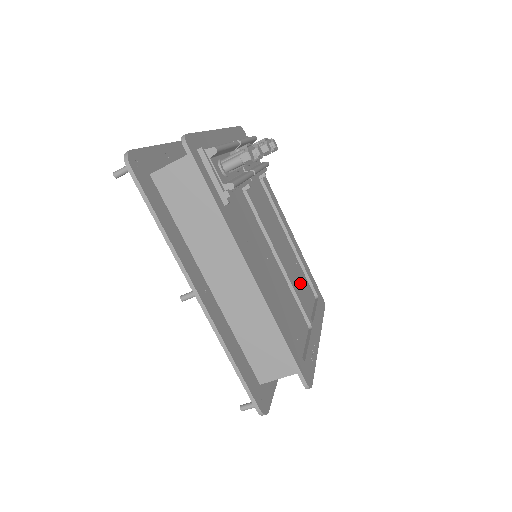
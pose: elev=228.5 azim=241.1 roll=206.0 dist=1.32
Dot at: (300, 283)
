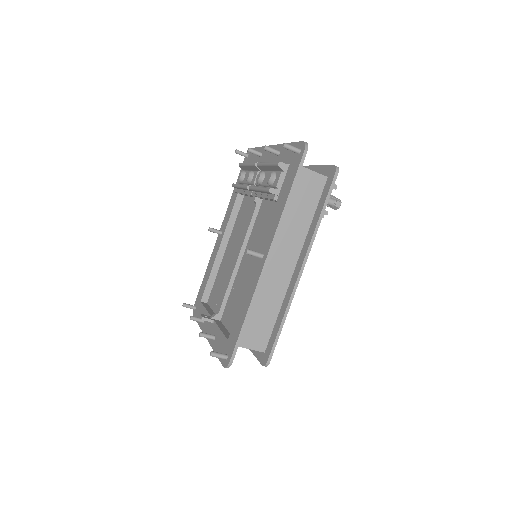
Dot at: occluded
